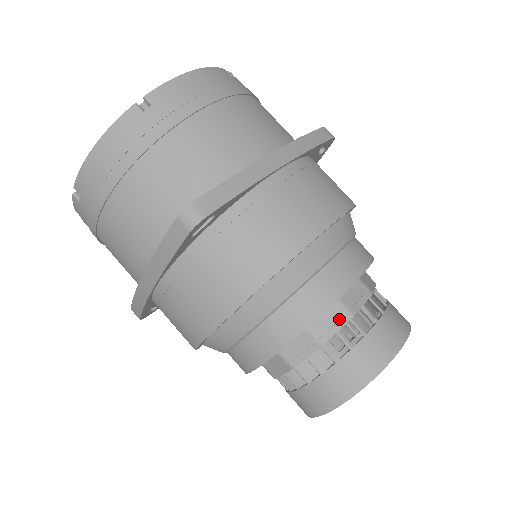
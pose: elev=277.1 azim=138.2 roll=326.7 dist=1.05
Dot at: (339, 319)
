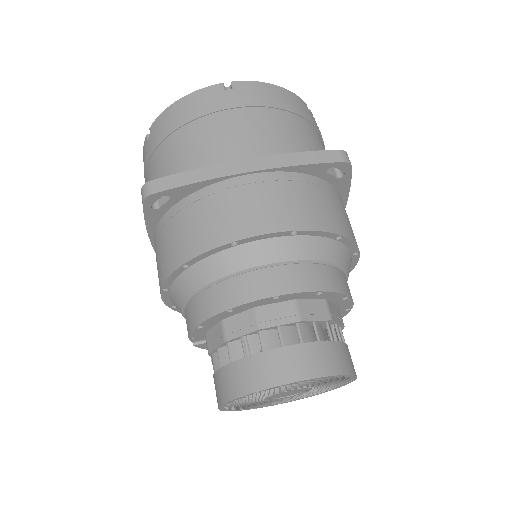
Dot at: (339, 318)
